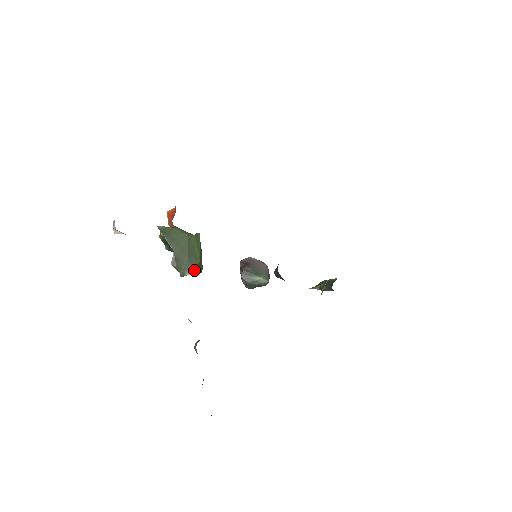
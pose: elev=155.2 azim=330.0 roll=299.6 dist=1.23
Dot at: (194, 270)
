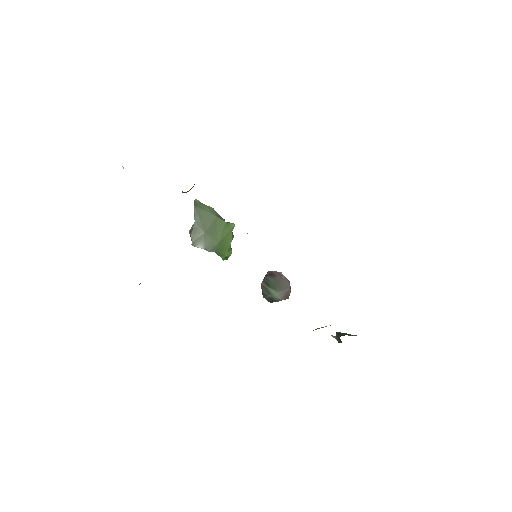
Dot at: (208, 248)
